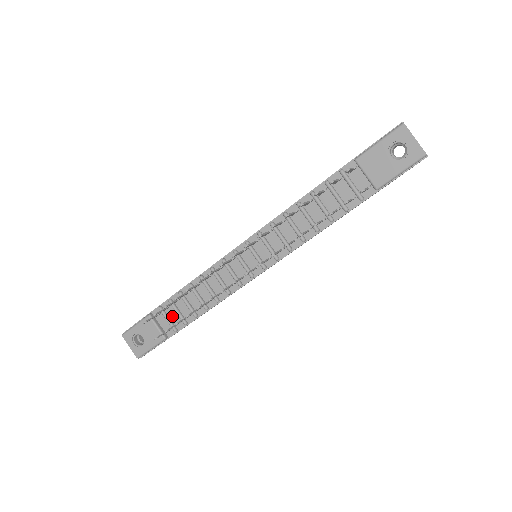
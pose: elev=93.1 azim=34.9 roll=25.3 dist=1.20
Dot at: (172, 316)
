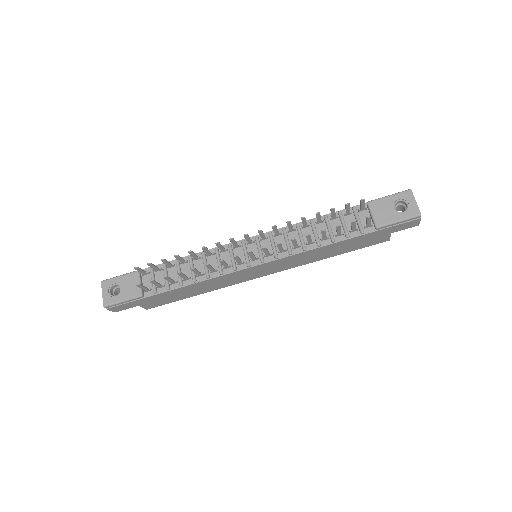
Dot at: (158, 279)
